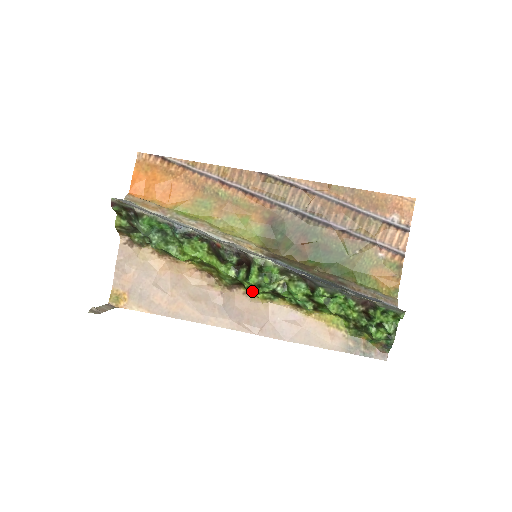
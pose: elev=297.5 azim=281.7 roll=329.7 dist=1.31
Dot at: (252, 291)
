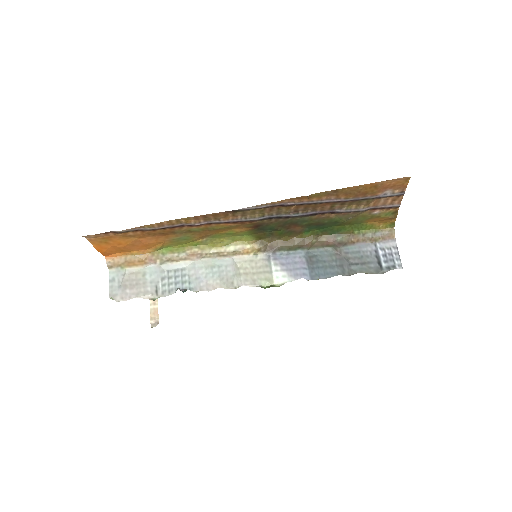
Dot at: occluded
